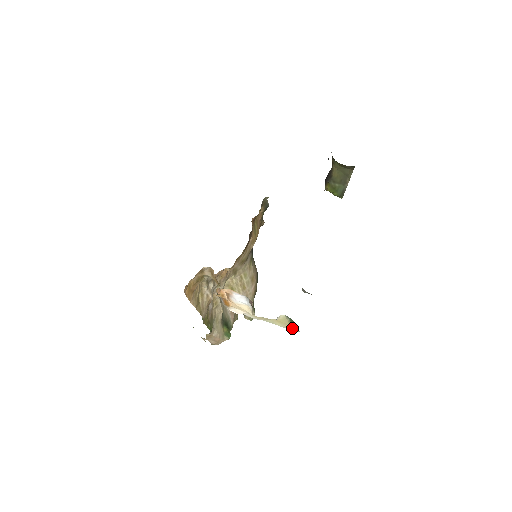
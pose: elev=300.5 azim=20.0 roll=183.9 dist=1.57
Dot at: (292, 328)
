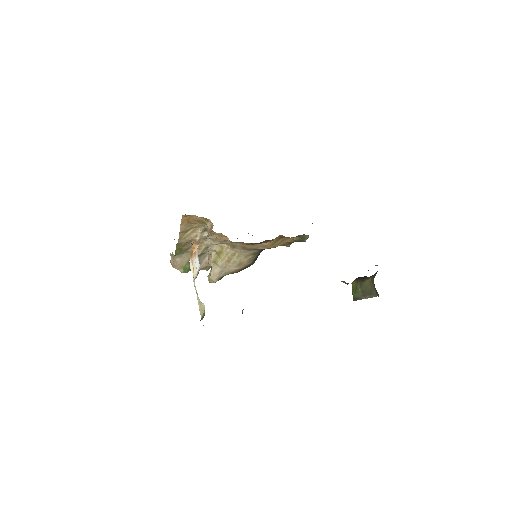
Dot at: (202, 319)
